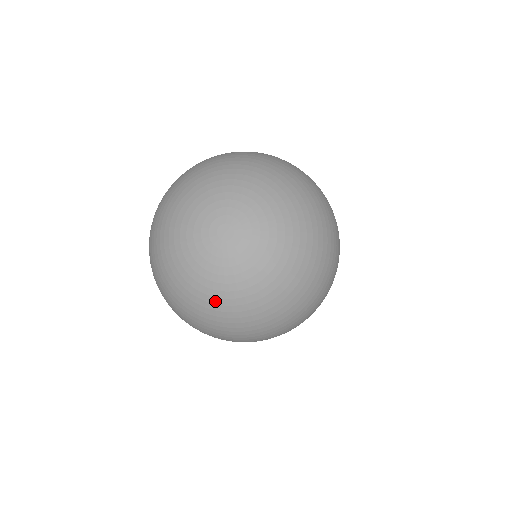
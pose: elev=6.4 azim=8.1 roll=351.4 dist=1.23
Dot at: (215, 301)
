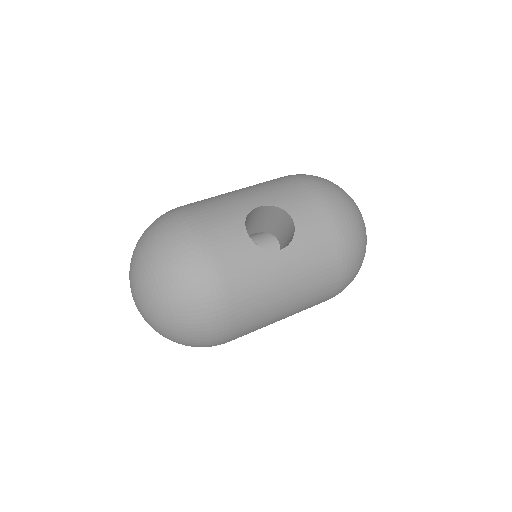
Dot at: occluded
